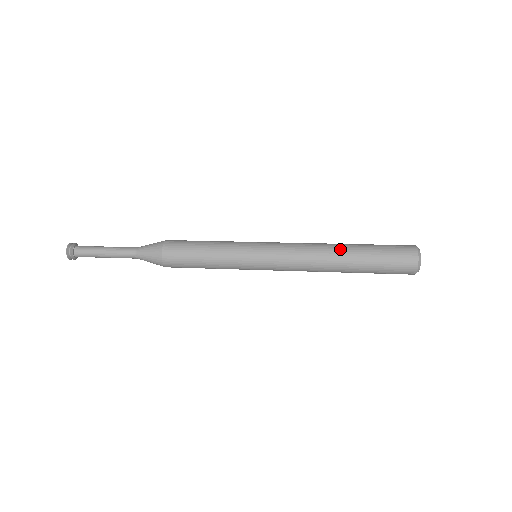
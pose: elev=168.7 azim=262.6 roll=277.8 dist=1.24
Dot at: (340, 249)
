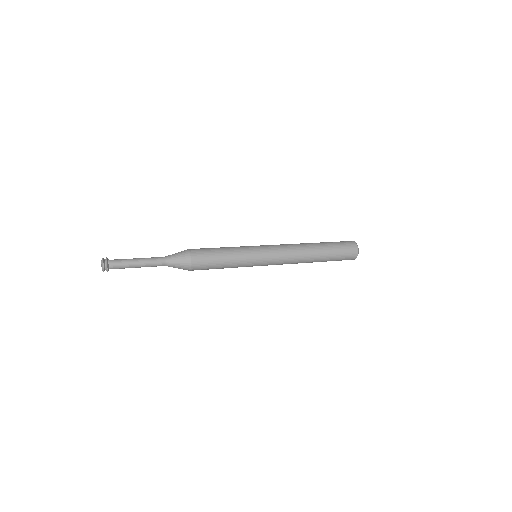
Dot at: (312, 245)
